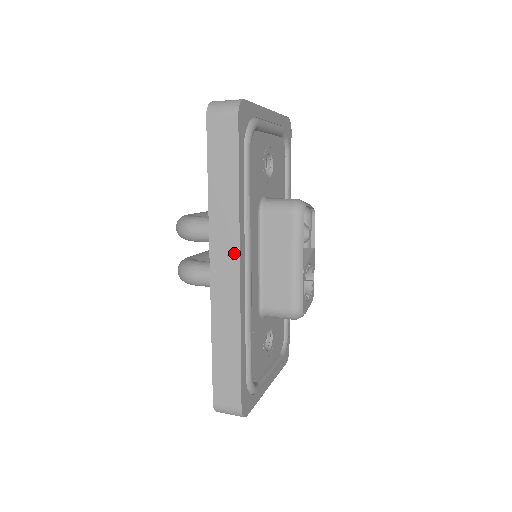
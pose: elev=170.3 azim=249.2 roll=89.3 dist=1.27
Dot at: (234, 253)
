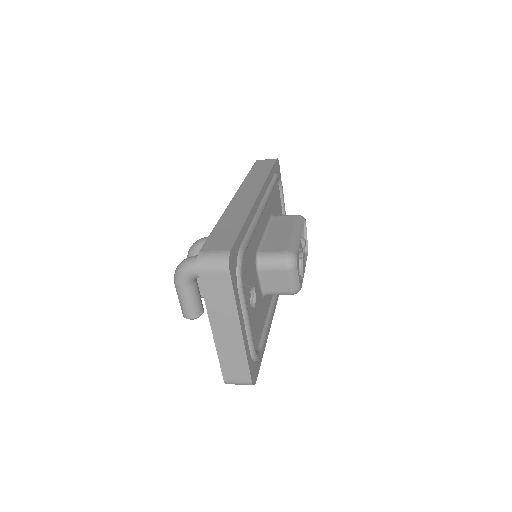
Dot at: (257, 189)
